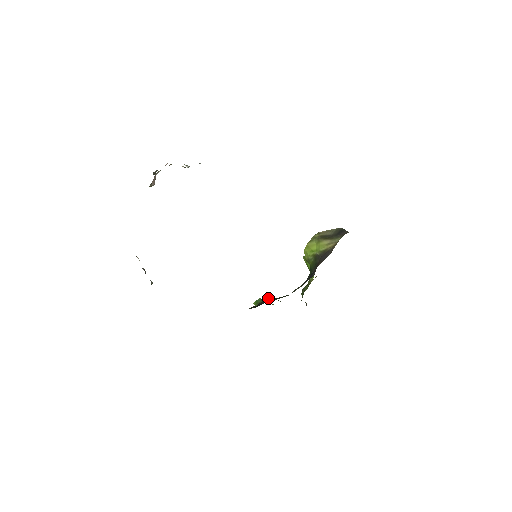
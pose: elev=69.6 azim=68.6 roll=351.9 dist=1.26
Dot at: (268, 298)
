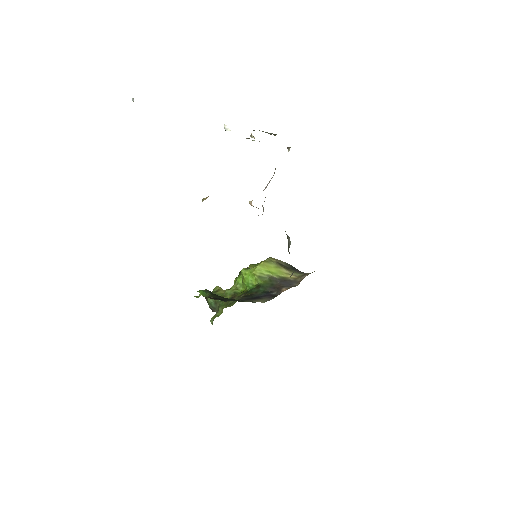
Dot at: (215, 294)
